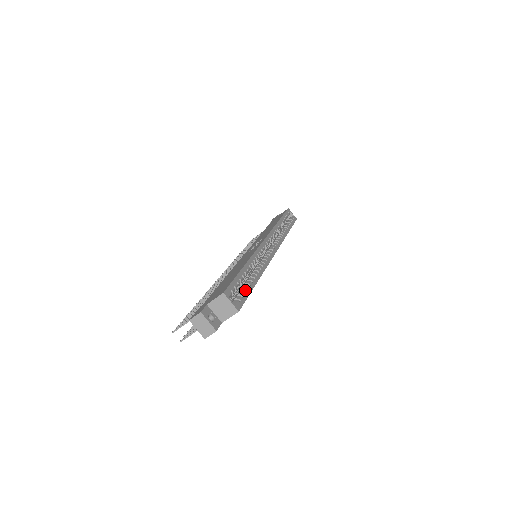
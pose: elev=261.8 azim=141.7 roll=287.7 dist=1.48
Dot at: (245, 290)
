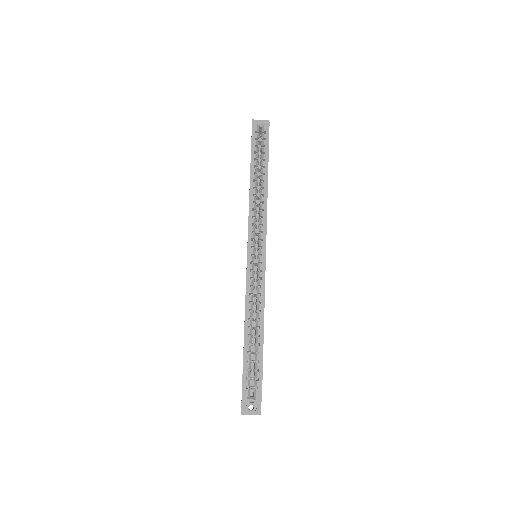
Dot at: (257, 367)
